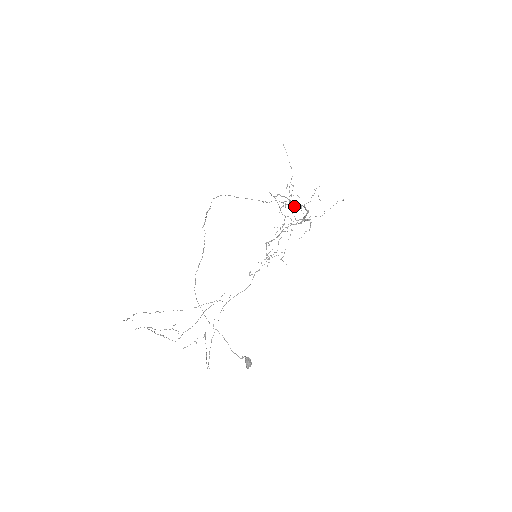
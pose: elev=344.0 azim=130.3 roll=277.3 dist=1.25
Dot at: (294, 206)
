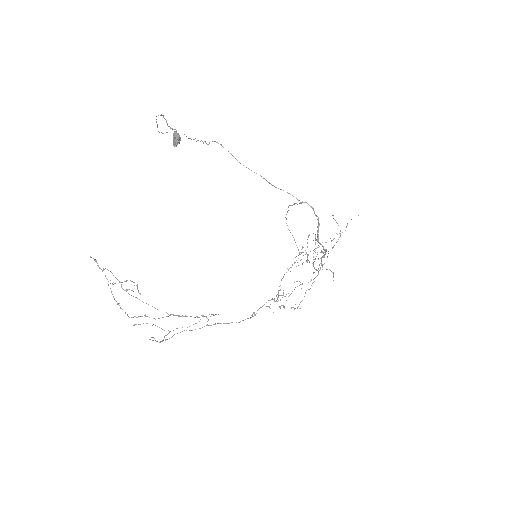
Dot at: (301, 202)
